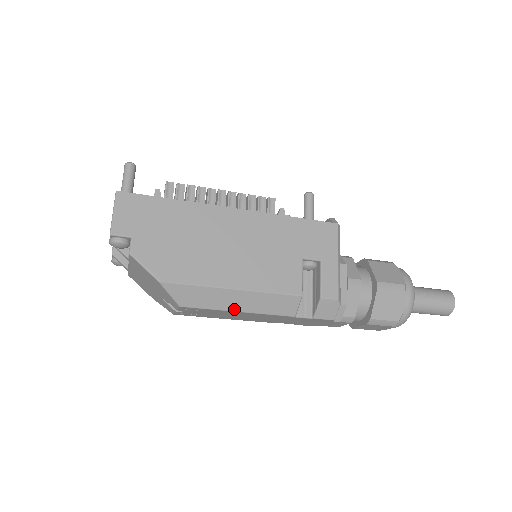
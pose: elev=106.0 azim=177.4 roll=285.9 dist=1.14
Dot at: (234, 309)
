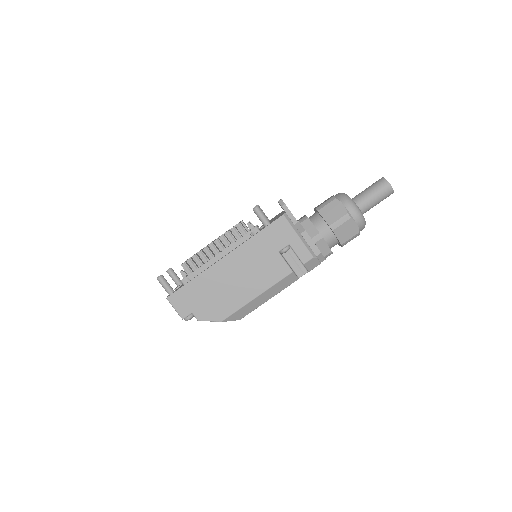
Dot at: (265, 301)
